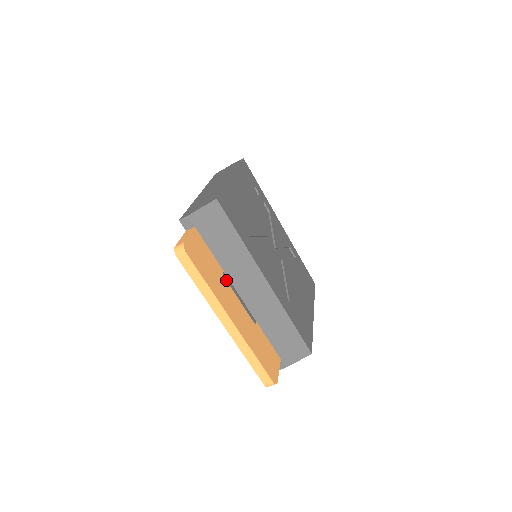
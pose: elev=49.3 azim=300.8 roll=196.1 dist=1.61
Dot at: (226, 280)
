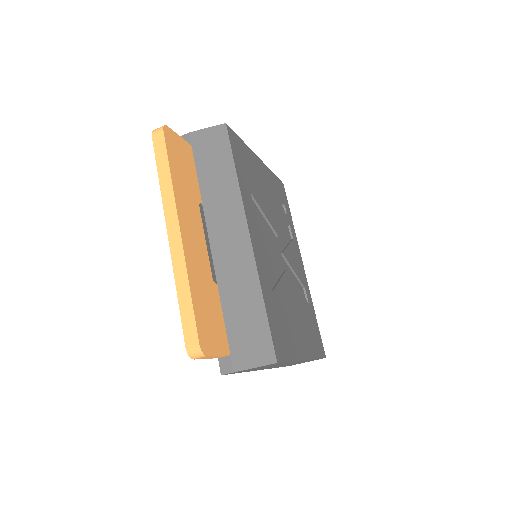
Dot at: (200, 211)
